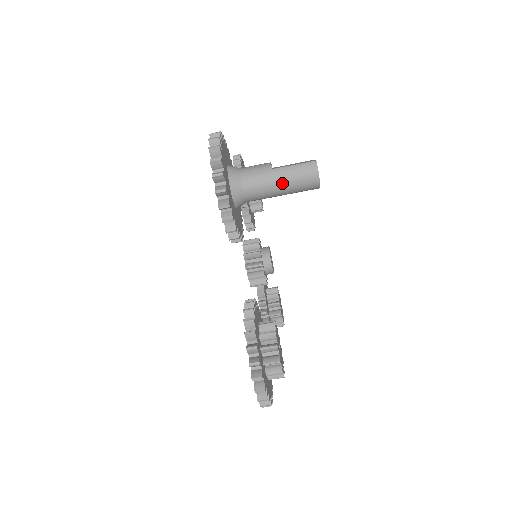
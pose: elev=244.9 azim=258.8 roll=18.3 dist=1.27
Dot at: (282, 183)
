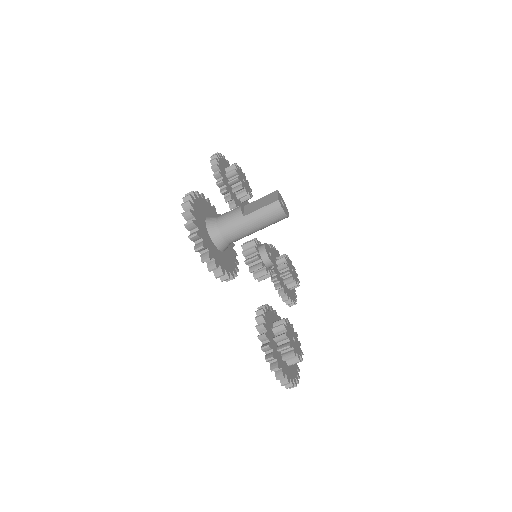
Dot at: (255, 226)
